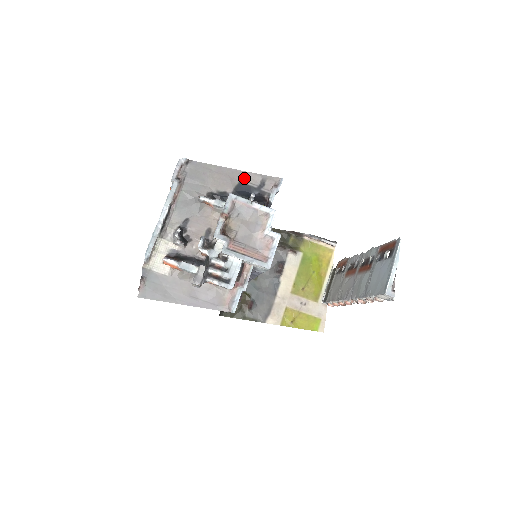
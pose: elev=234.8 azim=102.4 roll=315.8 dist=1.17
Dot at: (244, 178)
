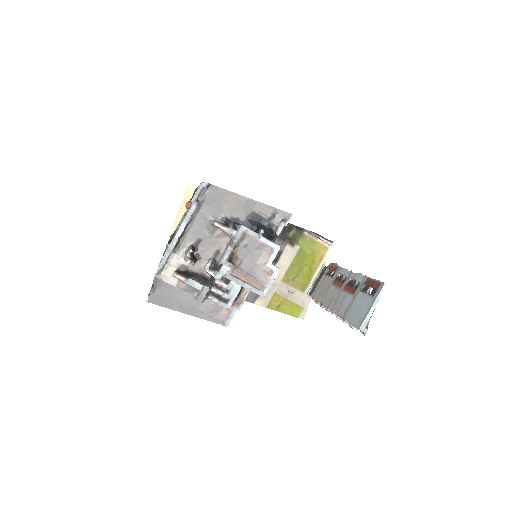
Dot at: (257, 208)
